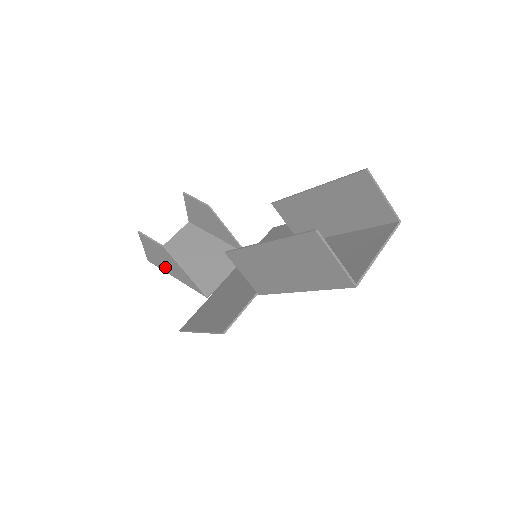
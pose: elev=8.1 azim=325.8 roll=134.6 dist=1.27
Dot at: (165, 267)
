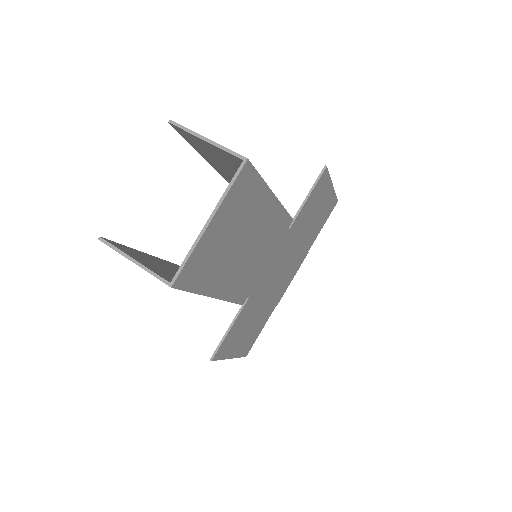
Dot at: occluded
